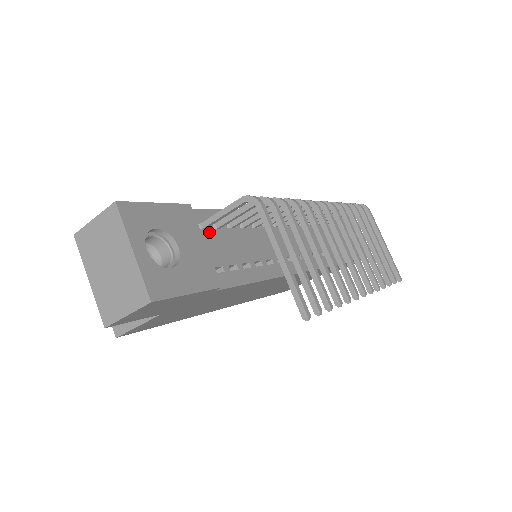
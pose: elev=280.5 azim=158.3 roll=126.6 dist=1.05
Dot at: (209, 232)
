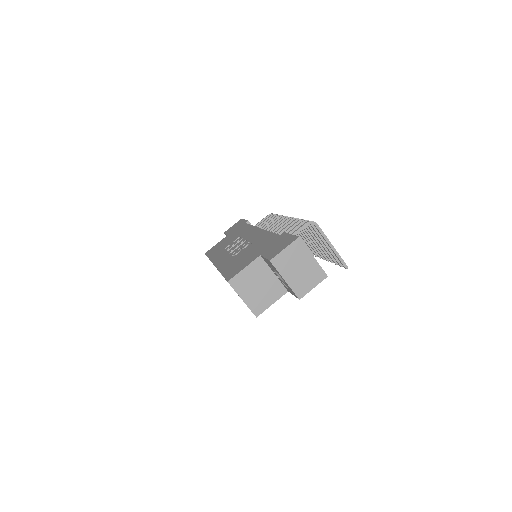
Dot at: occluded
